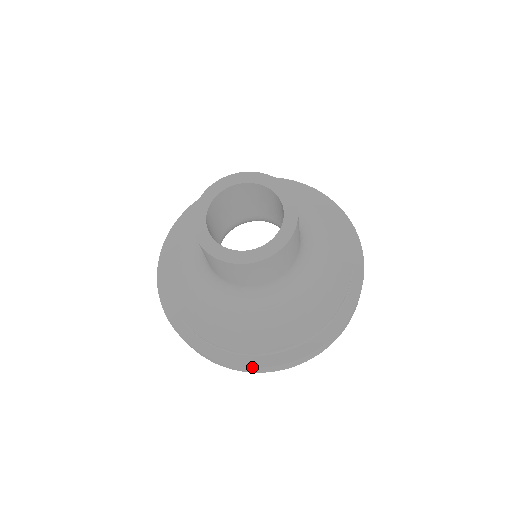
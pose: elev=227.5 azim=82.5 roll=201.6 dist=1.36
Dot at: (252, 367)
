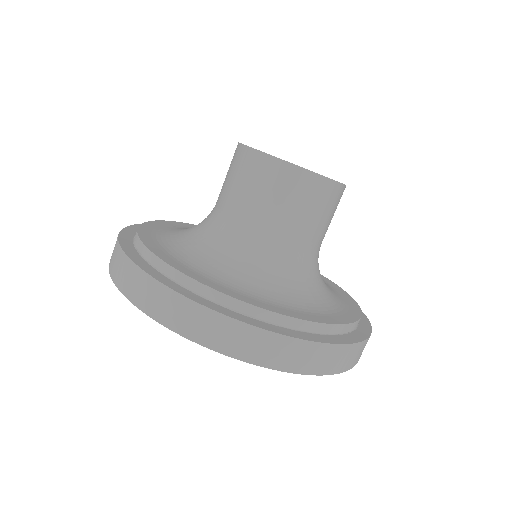
Dot at: (271, 330)
